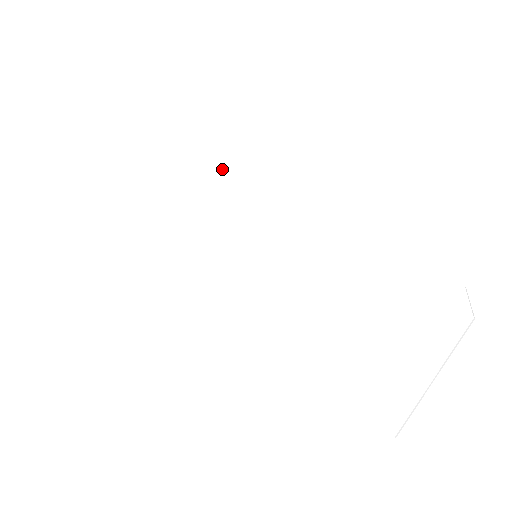
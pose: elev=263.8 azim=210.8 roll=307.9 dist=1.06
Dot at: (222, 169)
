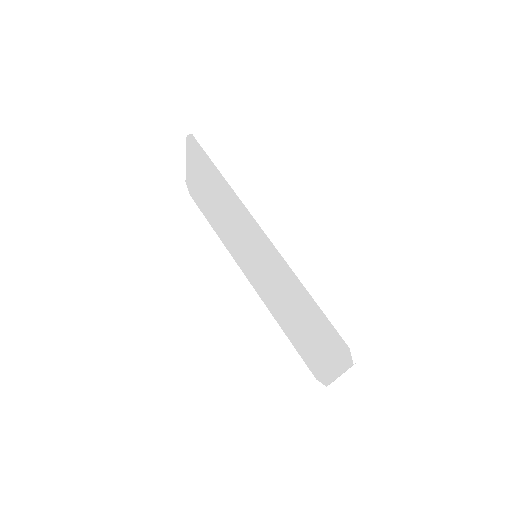
Dot at: (222, 182)
